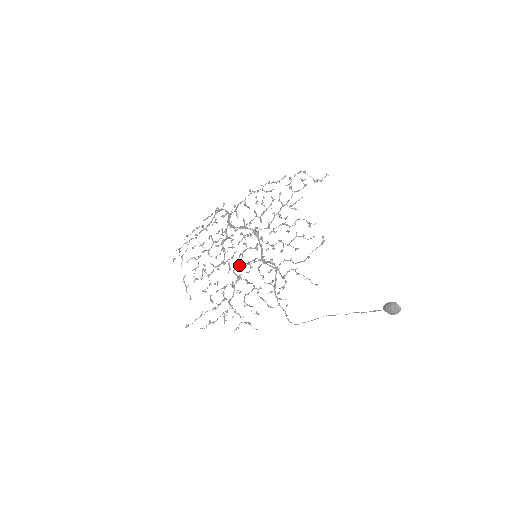
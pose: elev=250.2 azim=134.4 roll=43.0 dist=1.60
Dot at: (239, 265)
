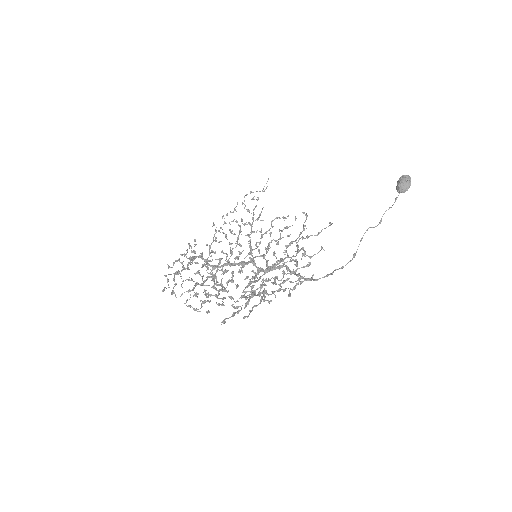
Dot at: (245, 279)
